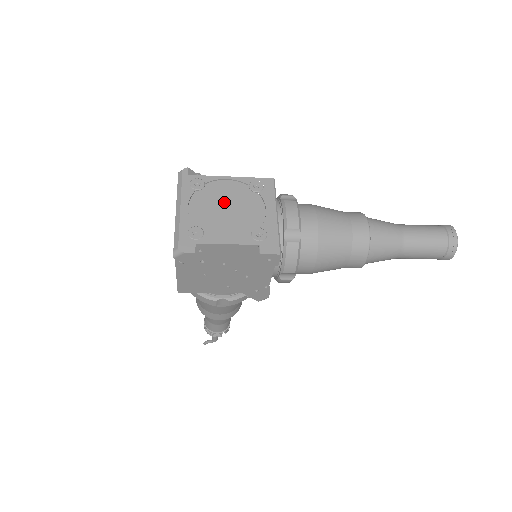
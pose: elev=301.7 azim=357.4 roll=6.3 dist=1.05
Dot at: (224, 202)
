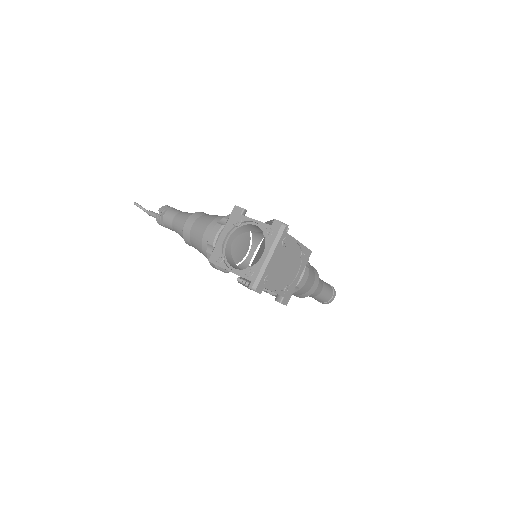
Dot at: (287, 261)
